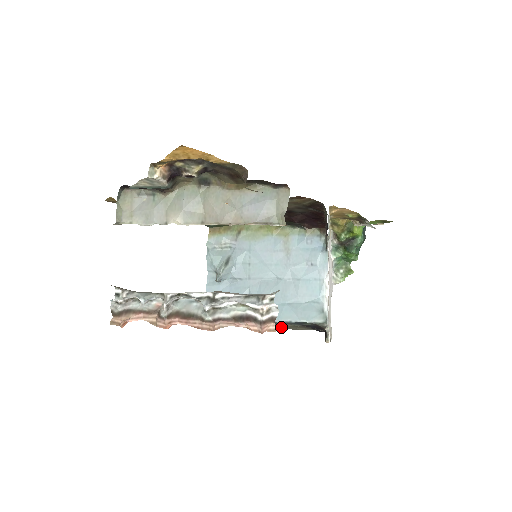
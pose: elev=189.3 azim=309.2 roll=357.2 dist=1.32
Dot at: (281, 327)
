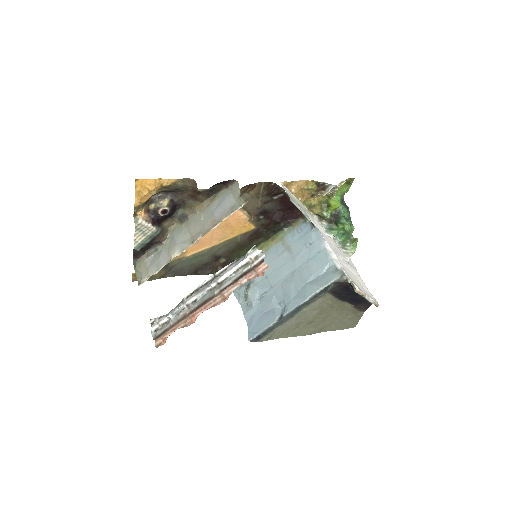
Dot at: (333, 324)
